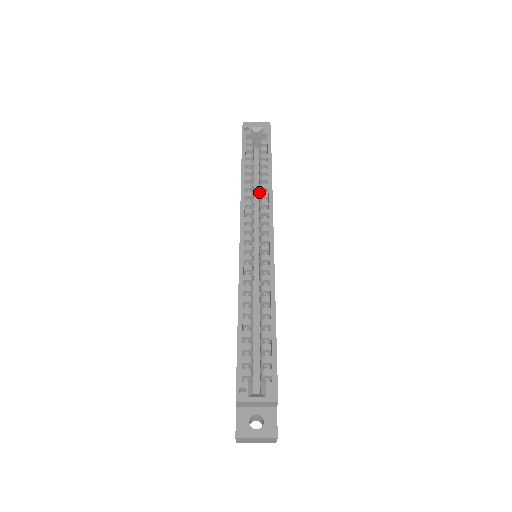
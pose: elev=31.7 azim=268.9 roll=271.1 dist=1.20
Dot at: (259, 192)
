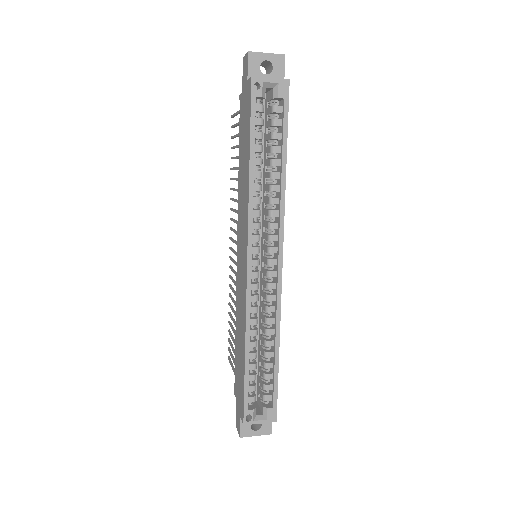
Dot at: (267, 189)
